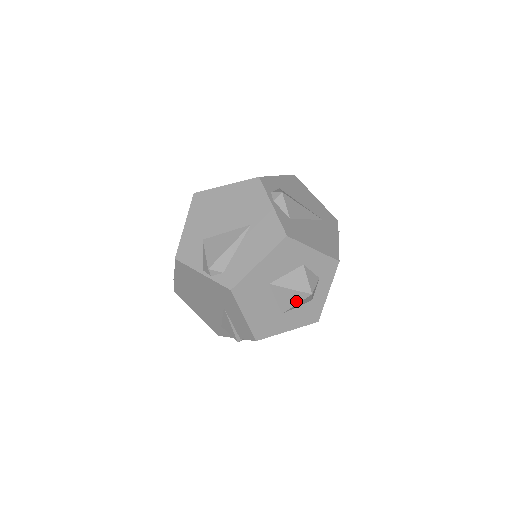
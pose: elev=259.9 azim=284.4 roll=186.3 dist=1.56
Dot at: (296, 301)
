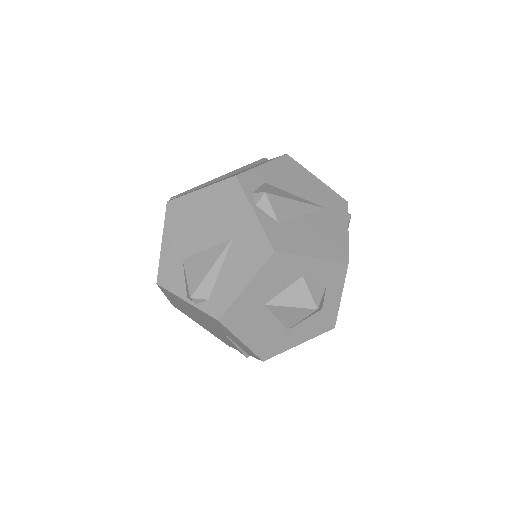
Dot at: (301, 317)
